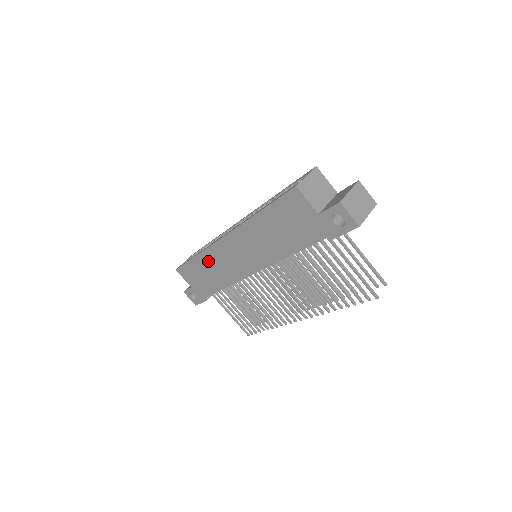
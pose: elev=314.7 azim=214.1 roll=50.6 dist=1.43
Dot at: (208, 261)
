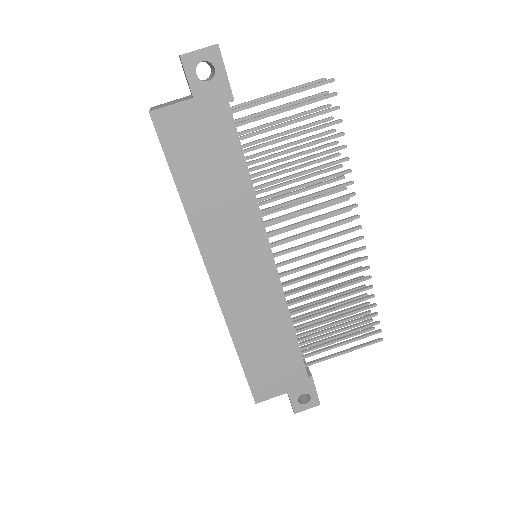
Dot at: (246, 332)
